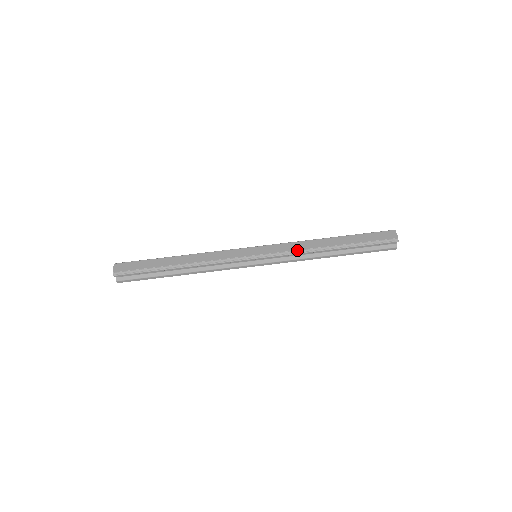
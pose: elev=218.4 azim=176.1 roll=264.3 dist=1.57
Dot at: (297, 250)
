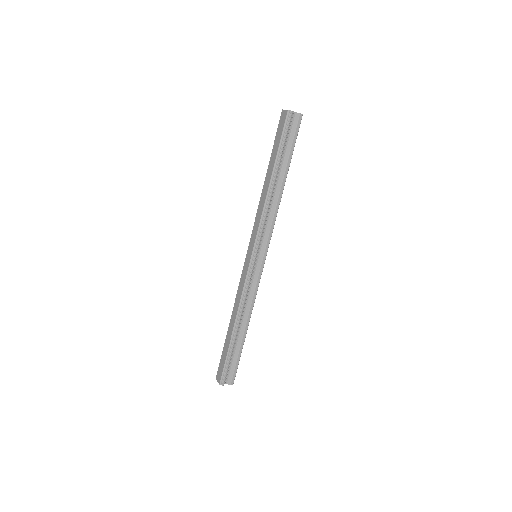
Dot at: (261, 217)
